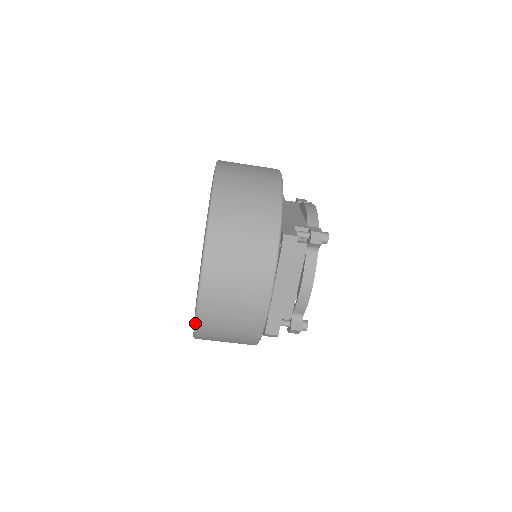
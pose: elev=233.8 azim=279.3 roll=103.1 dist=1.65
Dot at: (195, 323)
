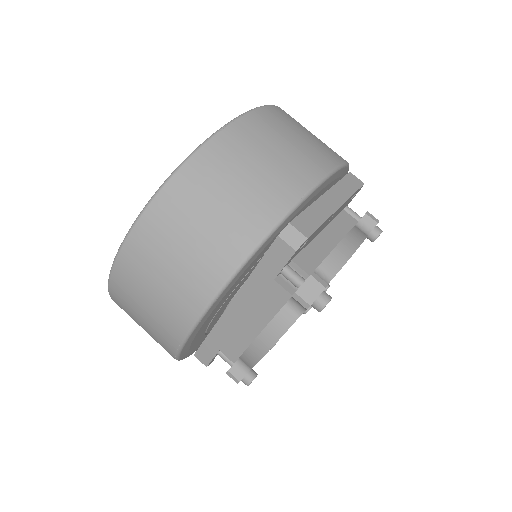
Dot at: (213, 134)
